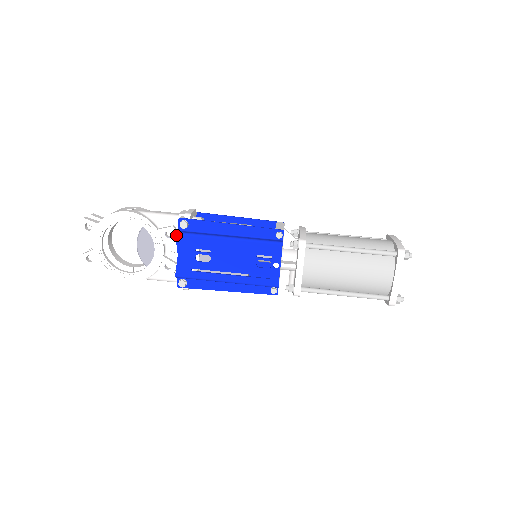
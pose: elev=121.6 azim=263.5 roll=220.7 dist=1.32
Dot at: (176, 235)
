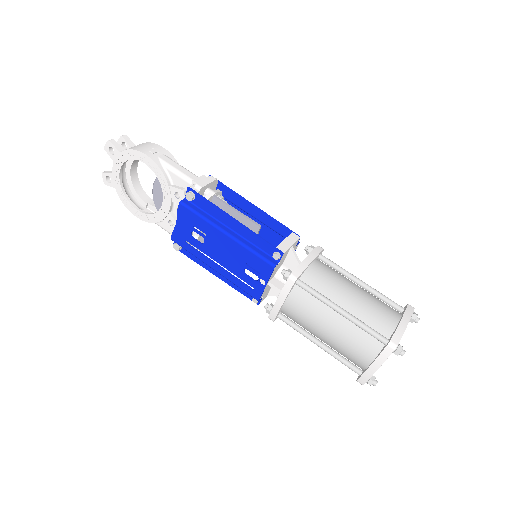
Dot at: (179, 203)
